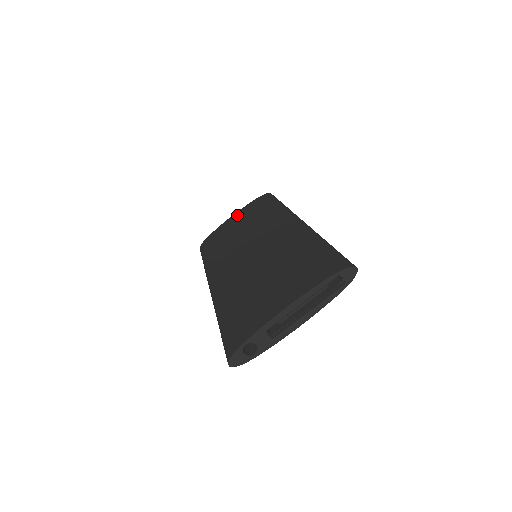
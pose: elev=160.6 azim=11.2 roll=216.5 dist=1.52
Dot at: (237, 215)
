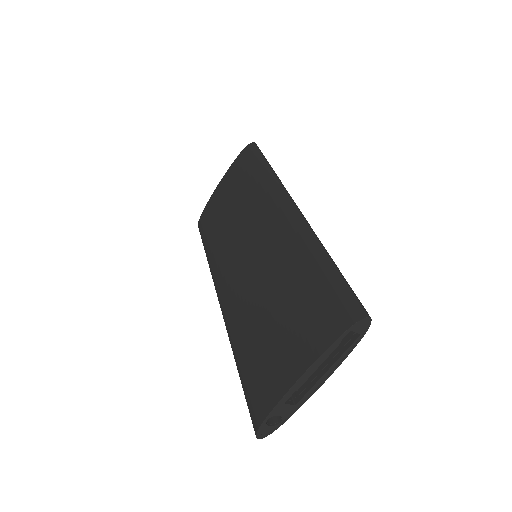
Dot at: (224, 183)
